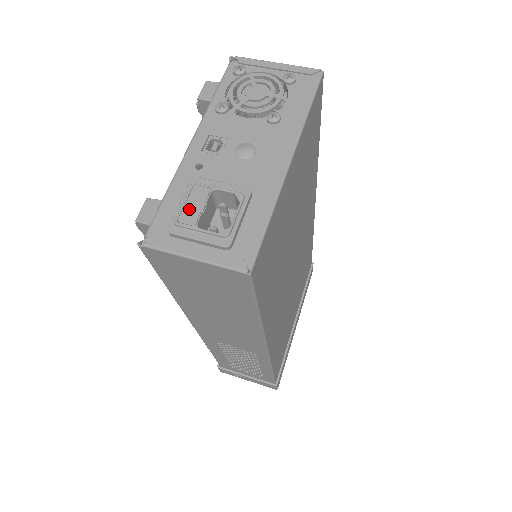
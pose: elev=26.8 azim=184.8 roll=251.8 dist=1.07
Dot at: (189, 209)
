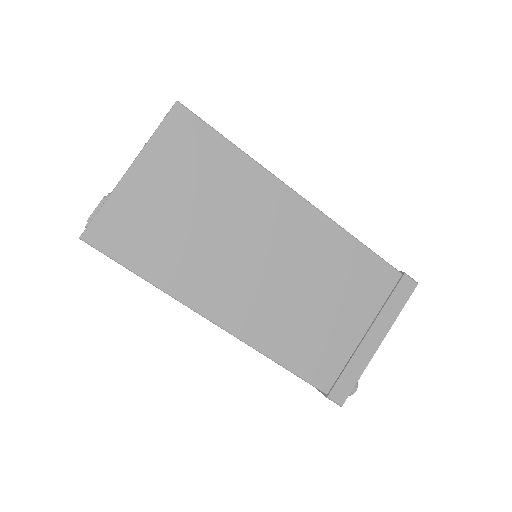
Dot at: occluded
